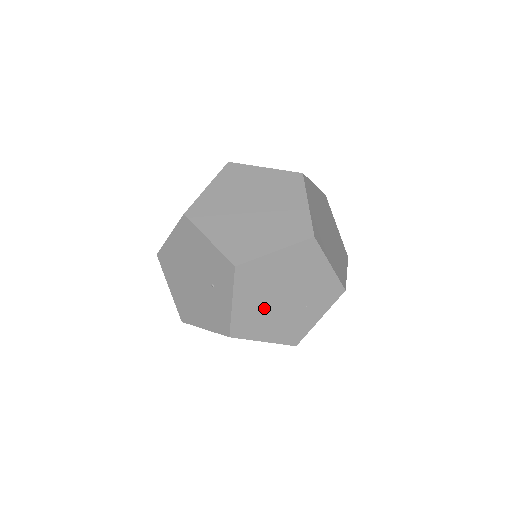
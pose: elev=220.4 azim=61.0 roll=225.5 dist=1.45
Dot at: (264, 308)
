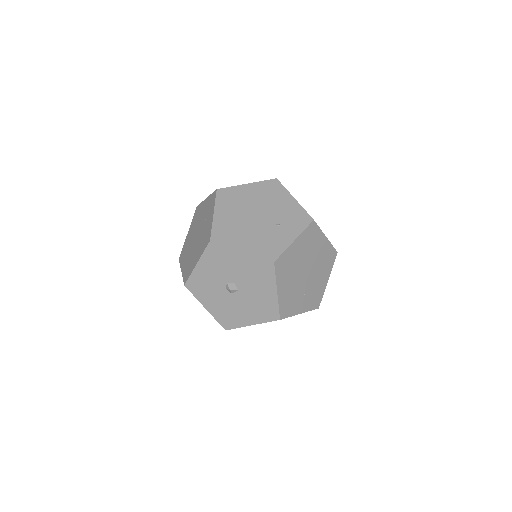
Dot at: (297, 266)
